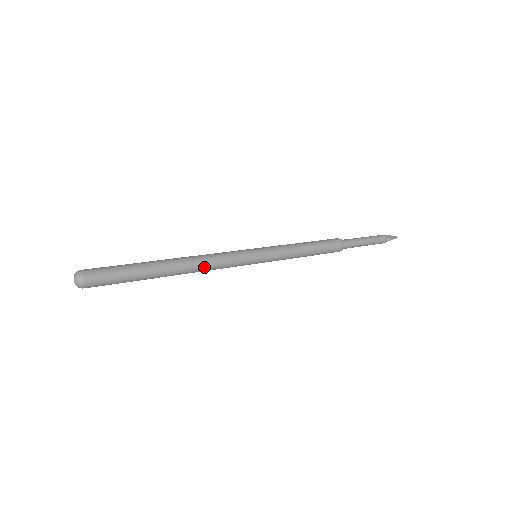
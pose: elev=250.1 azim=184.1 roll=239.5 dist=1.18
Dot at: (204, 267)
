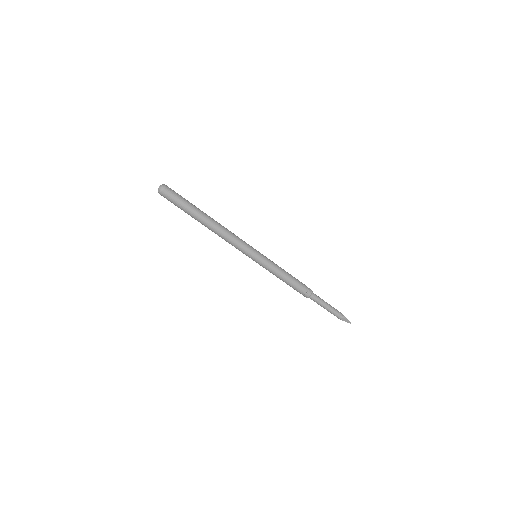
Dot at: (226, 232)
